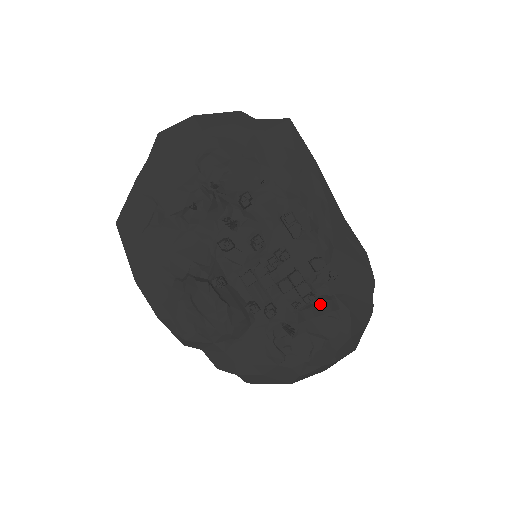
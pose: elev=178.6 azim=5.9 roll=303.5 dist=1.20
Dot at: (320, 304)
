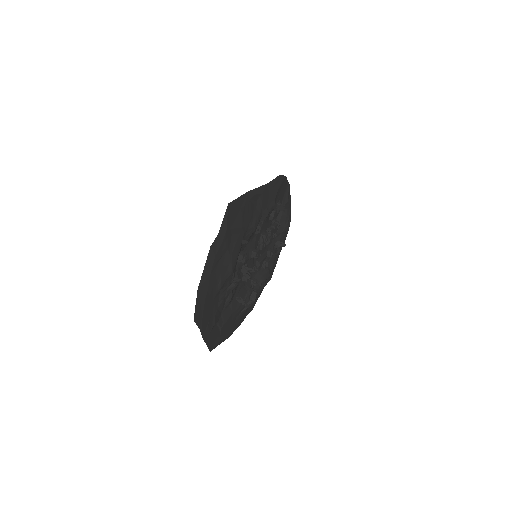
Dot at: (281, 220)
